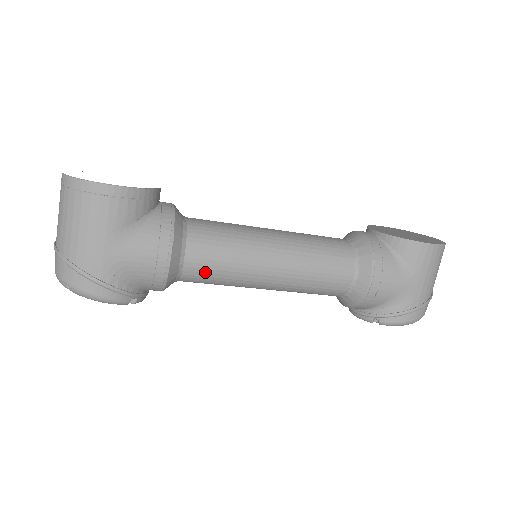
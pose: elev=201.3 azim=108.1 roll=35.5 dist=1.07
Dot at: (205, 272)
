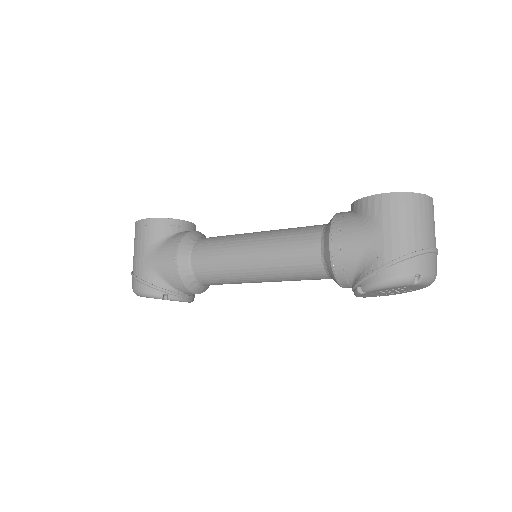
Dot at: (206, 267)
